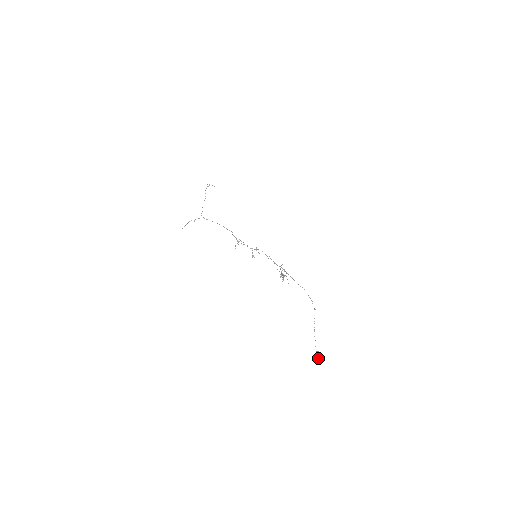
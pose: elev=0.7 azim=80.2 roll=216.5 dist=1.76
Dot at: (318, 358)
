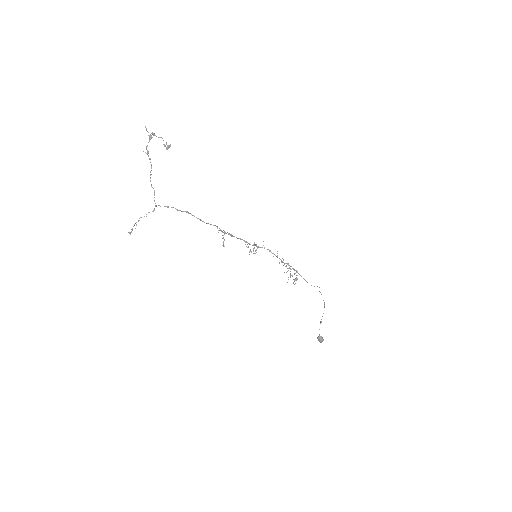
Dot at: (321, 341)
